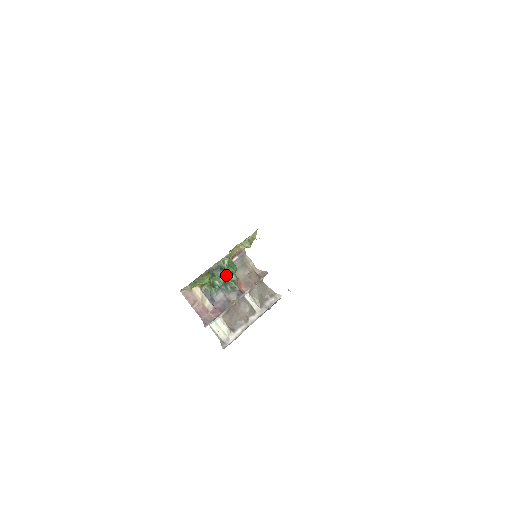
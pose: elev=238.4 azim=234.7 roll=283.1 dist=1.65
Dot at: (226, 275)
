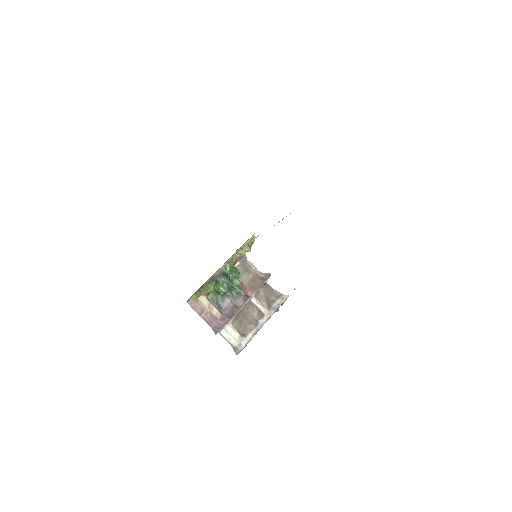
Dot at: (230, 280)
